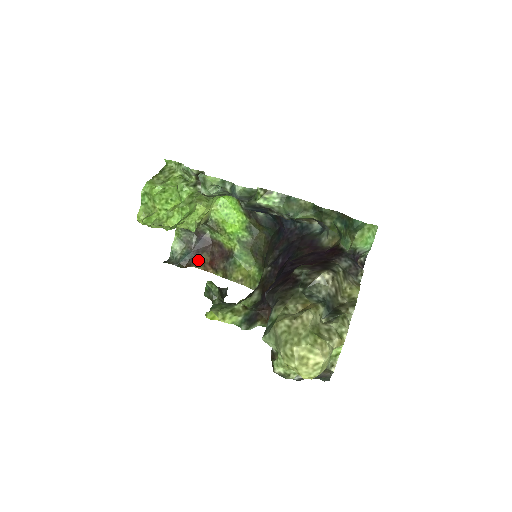
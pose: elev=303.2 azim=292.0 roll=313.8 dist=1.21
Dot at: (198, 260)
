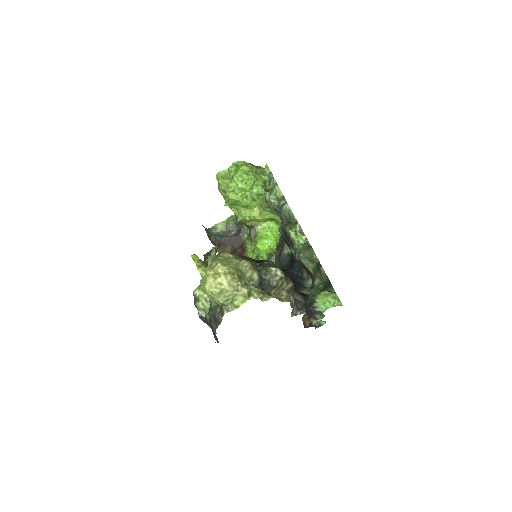
Dot at: (223, 247)
